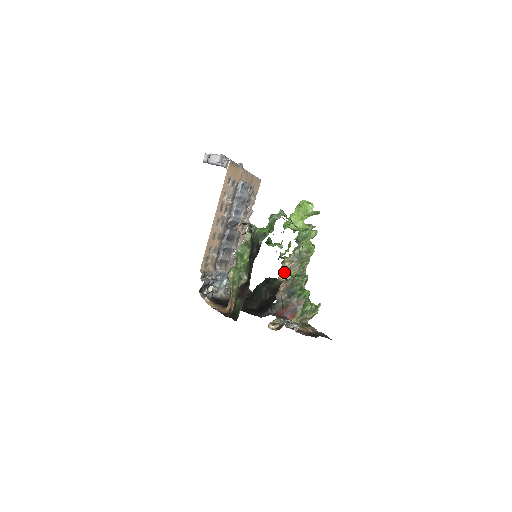
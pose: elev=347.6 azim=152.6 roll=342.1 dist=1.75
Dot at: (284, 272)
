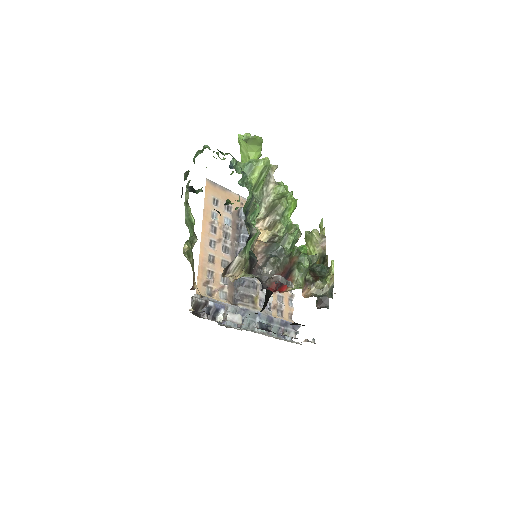
Dot at: occluded
